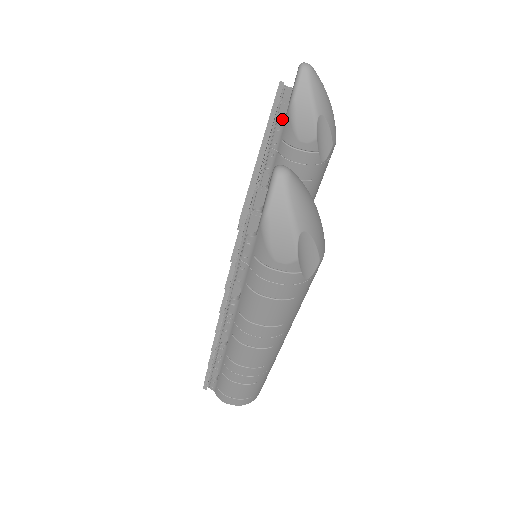
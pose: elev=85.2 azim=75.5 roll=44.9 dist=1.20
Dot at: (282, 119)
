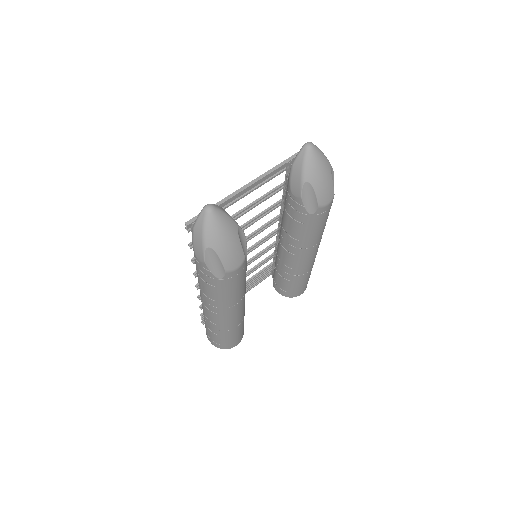
Dot at: occluded
